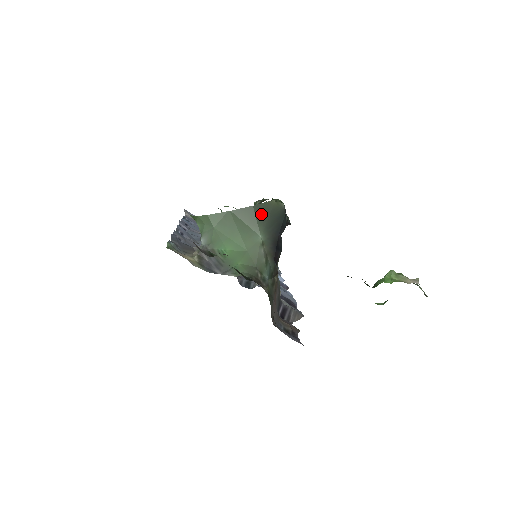
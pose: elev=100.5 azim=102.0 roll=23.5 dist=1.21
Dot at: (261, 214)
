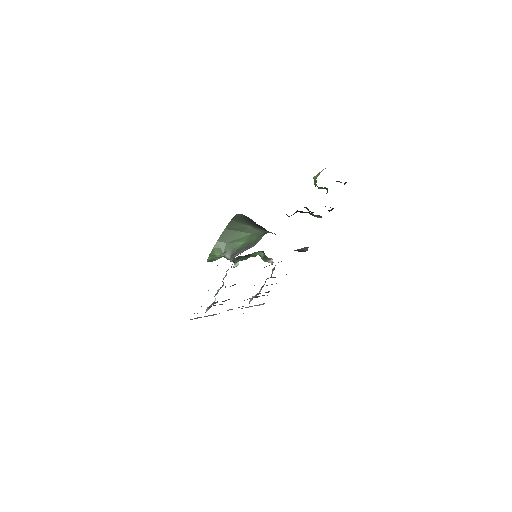
Dot at: (238, 220)
